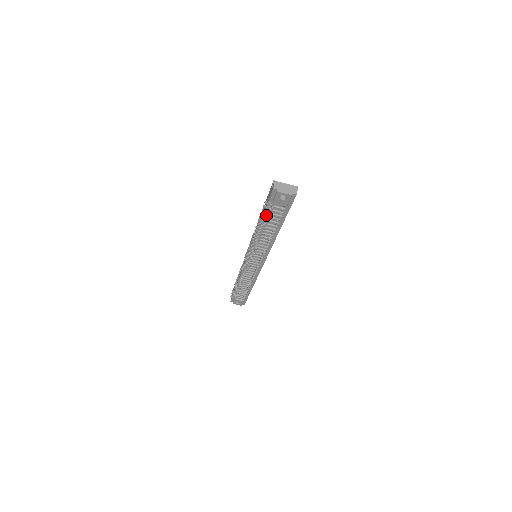
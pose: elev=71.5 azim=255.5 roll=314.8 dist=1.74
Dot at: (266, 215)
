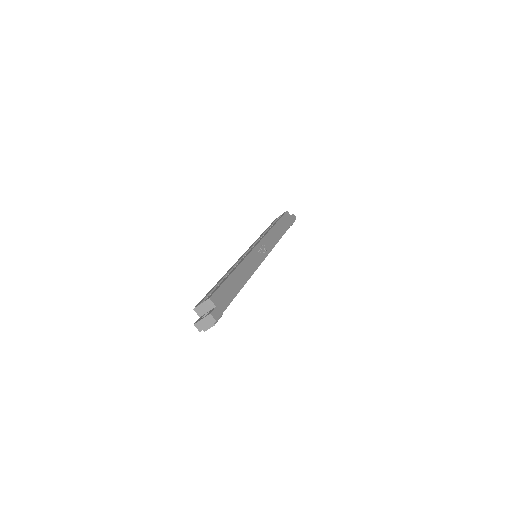
Dot at: occluded
